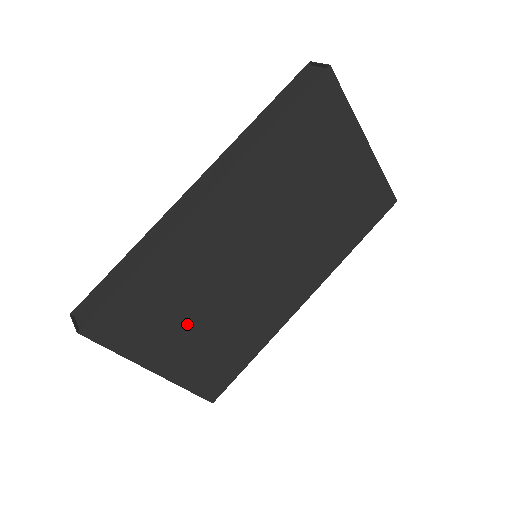
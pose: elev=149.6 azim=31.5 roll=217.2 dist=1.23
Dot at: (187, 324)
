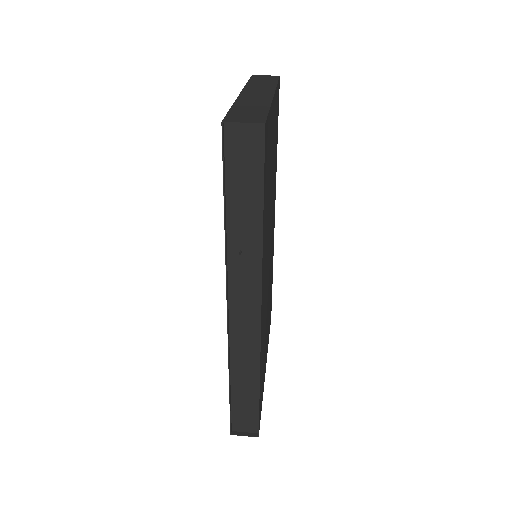
Dot at: occluded
